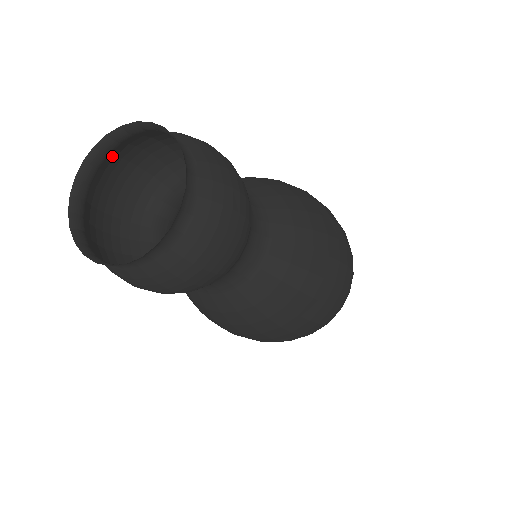
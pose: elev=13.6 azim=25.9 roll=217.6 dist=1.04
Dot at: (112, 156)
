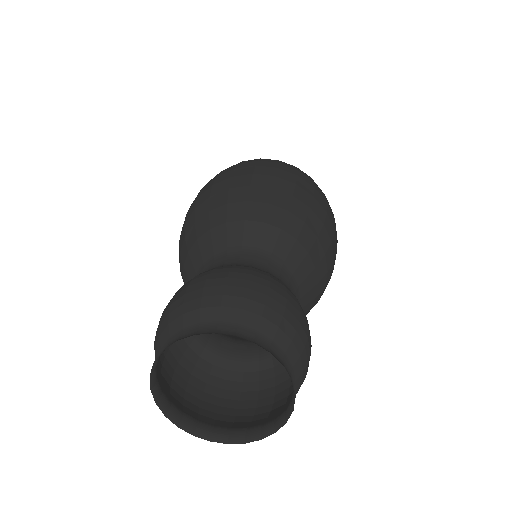
Dot at: (219, 311)
